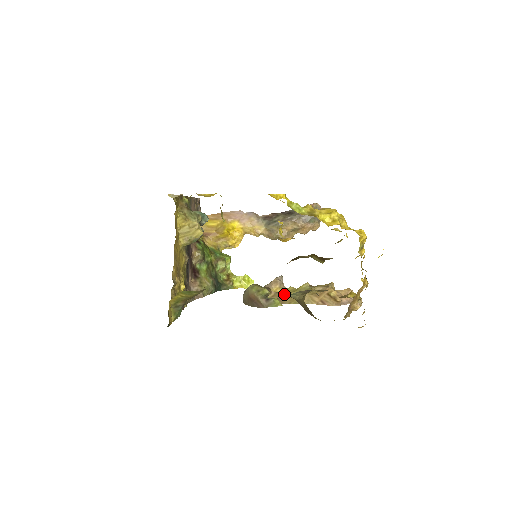
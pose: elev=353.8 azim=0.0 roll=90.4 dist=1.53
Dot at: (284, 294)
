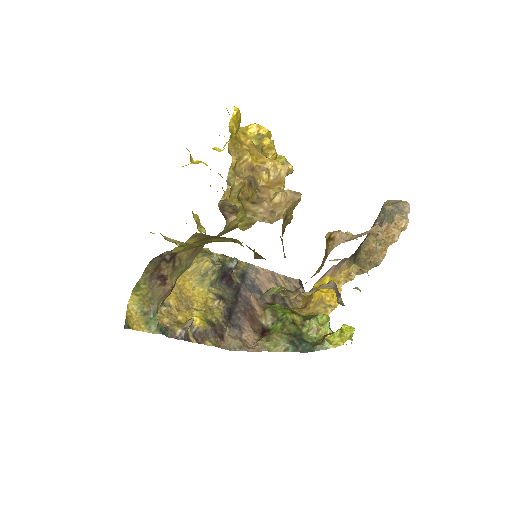
Dot at: occluded
